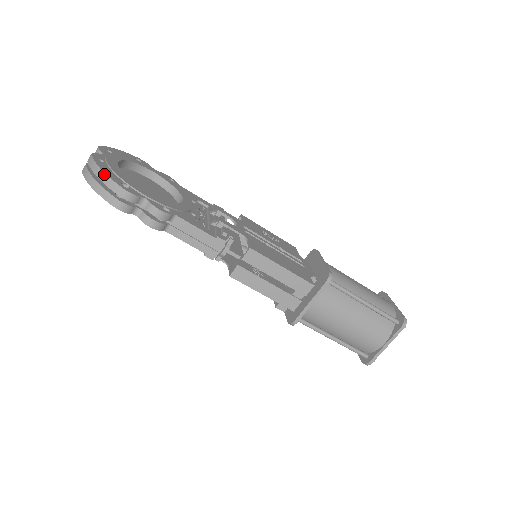
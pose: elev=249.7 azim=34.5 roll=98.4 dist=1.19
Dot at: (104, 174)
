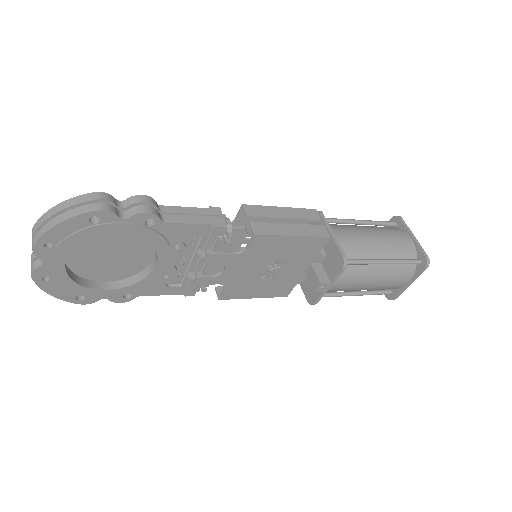
Dot at: (63, 203)
